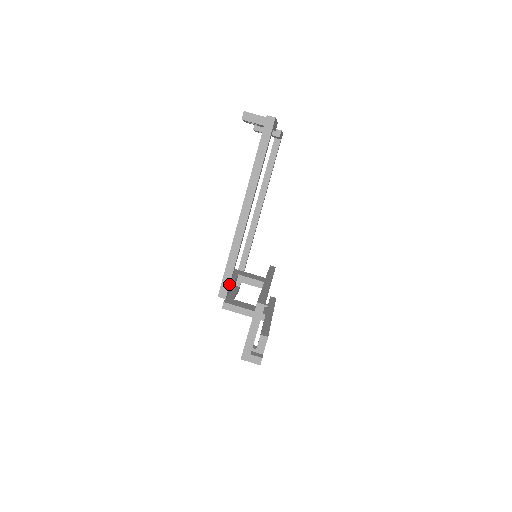
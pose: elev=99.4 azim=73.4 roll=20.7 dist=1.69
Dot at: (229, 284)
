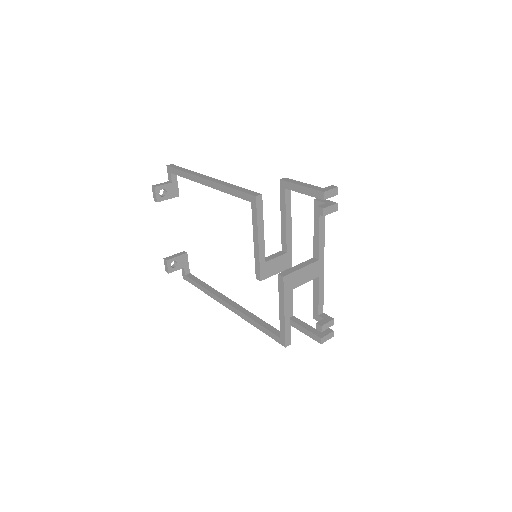
Dot at: (252, 191)
